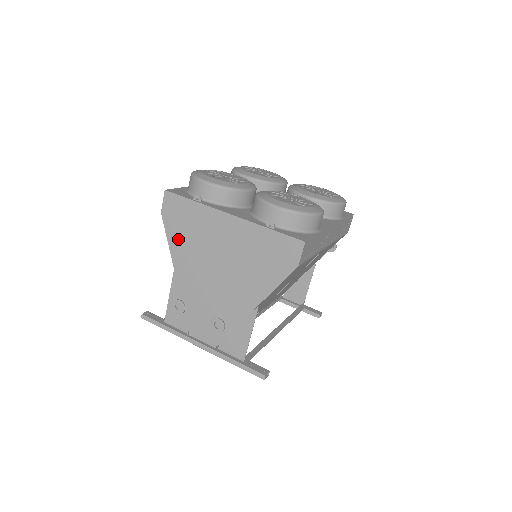
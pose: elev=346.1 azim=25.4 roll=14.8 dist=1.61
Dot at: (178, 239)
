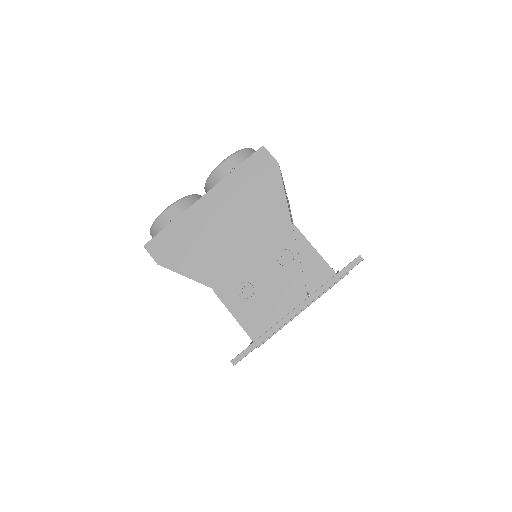
Dot at: (190, 263)
